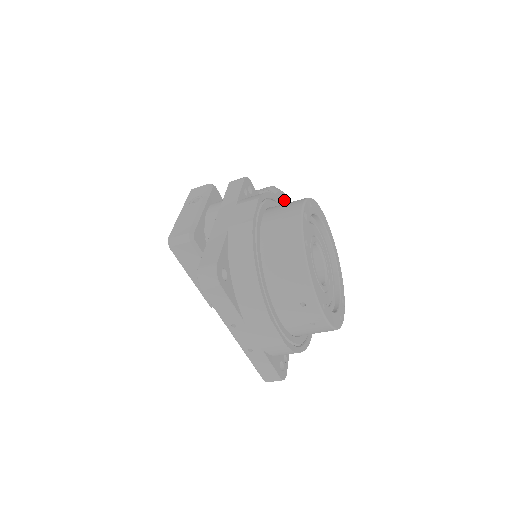
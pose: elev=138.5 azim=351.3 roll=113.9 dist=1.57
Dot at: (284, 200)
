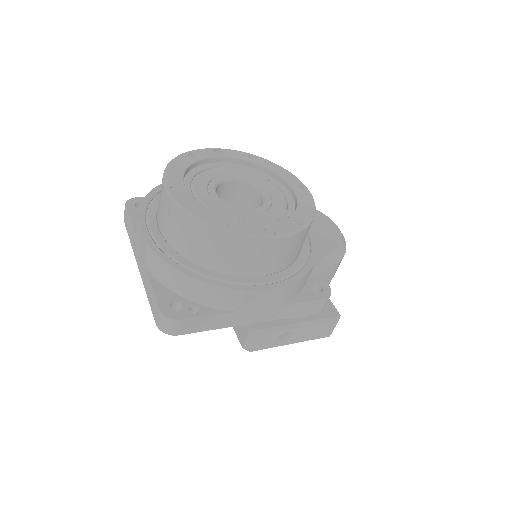
Dot at: occluded
